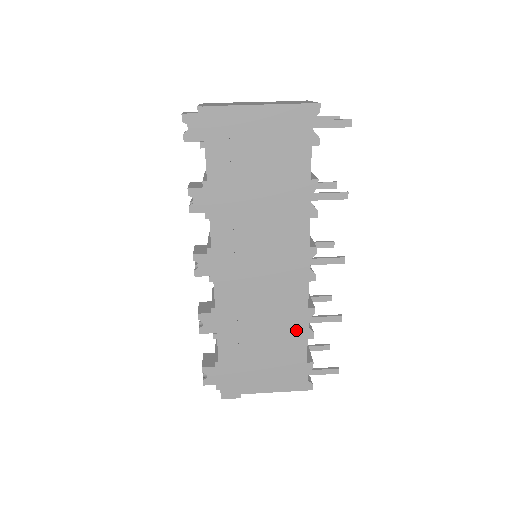
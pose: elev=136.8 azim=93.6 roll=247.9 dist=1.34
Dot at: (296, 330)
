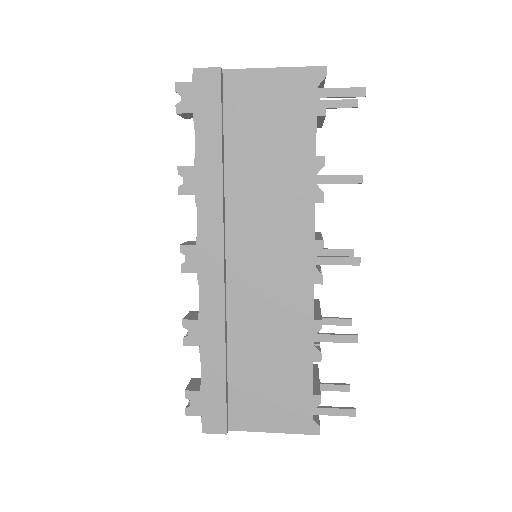
Dot at: (298, 348)
